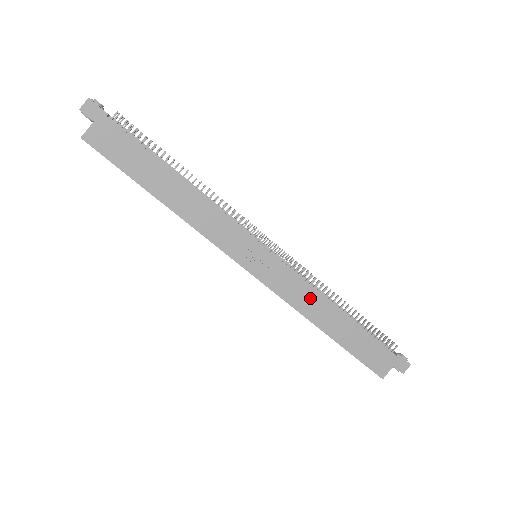
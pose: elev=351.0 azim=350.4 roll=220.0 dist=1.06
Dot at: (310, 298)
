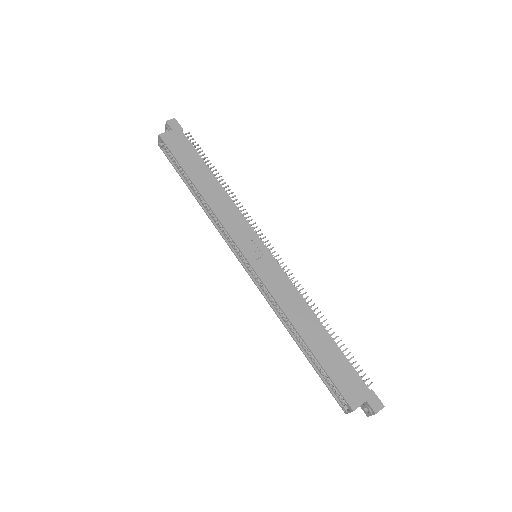
Dot at: (295, 301)
